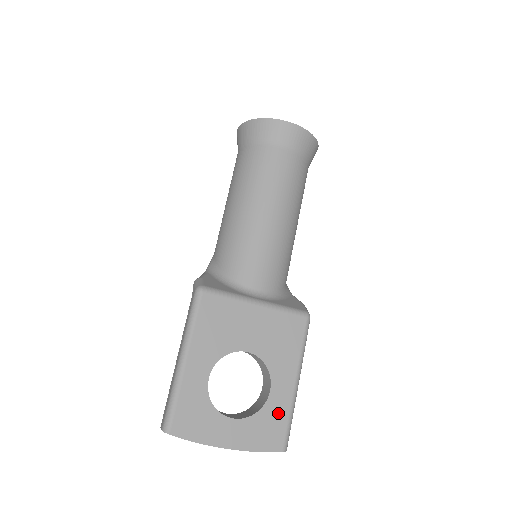
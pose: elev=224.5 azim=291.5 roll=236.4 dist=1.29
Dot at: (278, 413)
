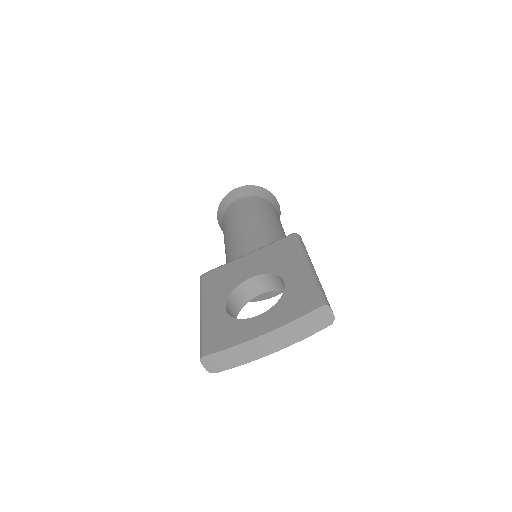
Dot at: (300, 289)
